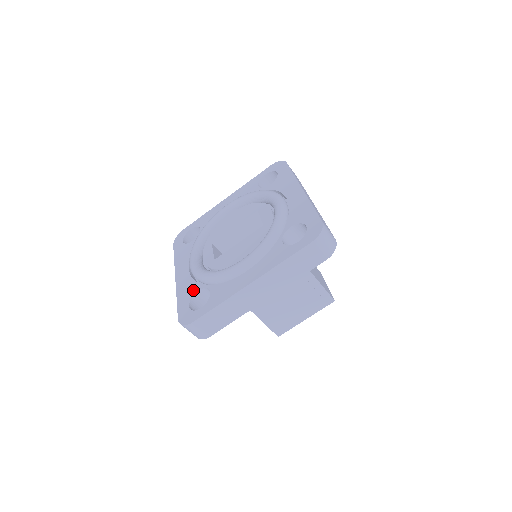
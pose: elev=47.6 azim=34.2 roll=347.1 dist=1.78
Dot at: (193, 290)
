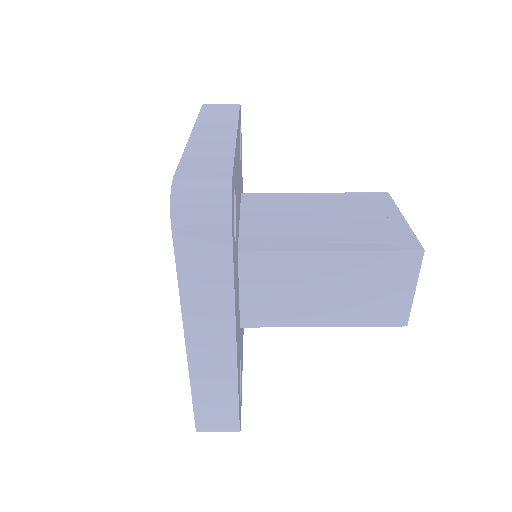
Dot at: occluded
